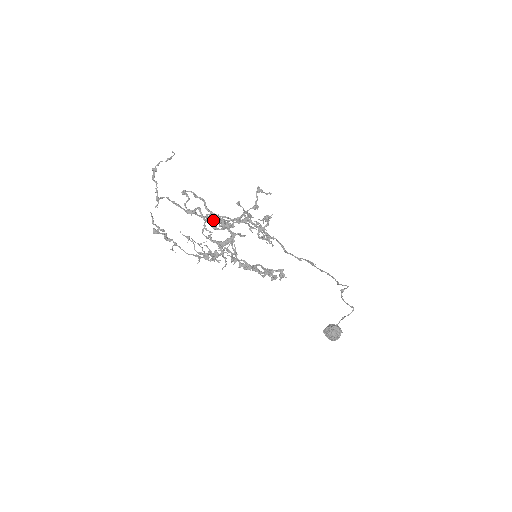
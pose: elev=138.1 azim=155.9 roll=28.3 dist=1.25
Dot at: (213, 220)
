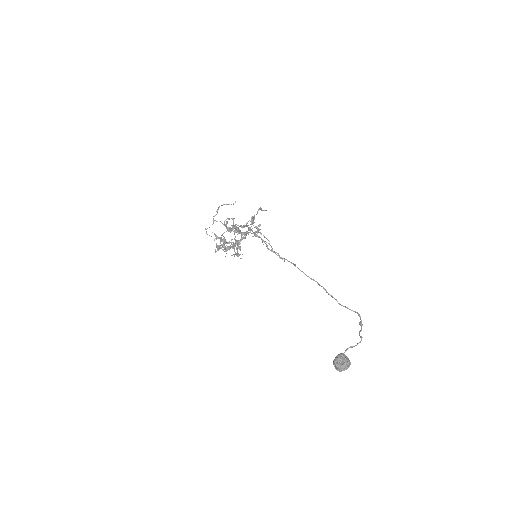
Dot at: (234, 230)
